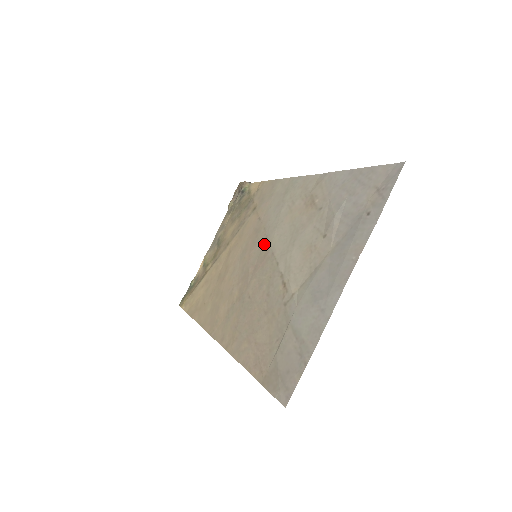
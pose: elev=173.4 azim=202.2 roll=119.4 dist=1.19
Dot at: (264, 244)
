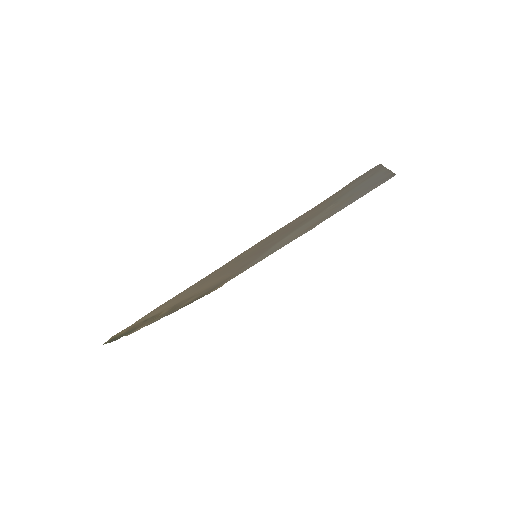
Dot at: (265, 251)
